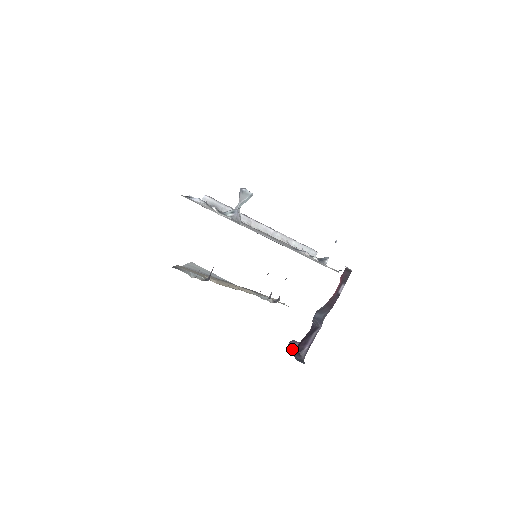
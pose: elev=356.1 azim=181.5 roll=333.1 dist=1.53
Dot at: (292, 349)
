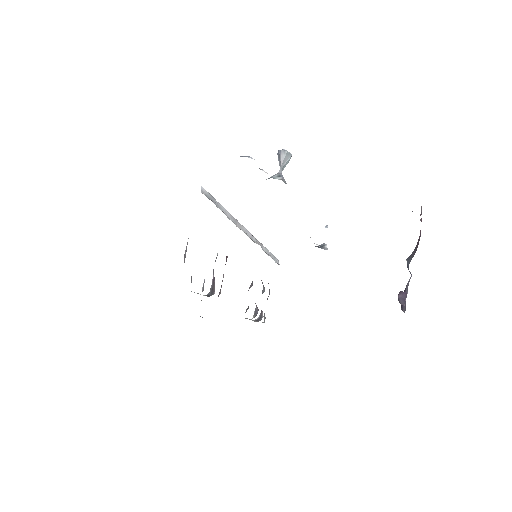
Dot at: (402, 302)
